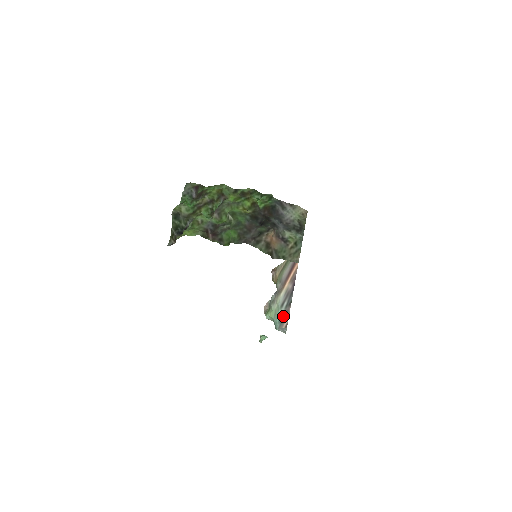
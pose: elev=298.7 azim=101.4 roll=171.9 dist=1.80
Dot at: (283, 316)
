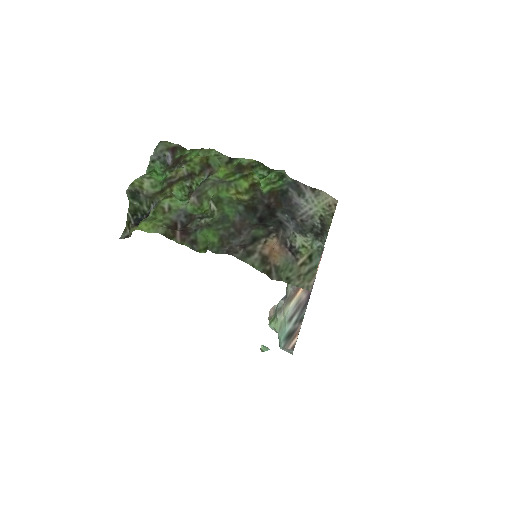
Dot at: (290, 334)
